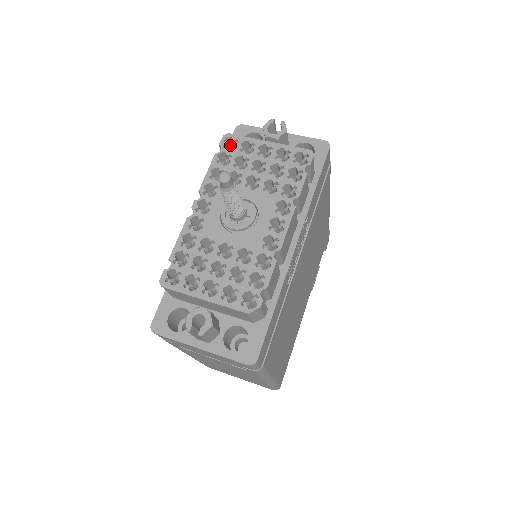
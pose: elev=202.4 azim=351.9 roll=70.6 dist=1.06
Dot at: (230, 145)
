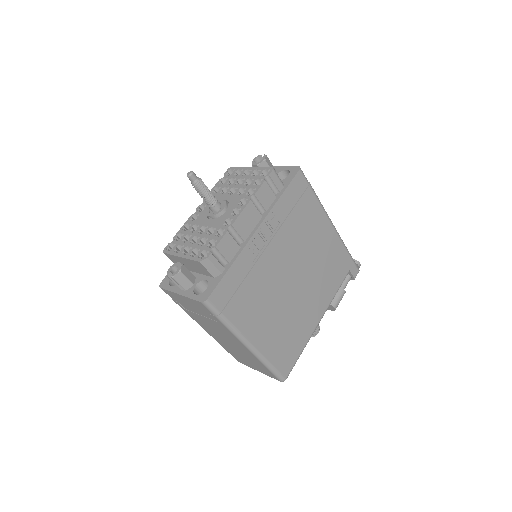
Dot at: occluded
